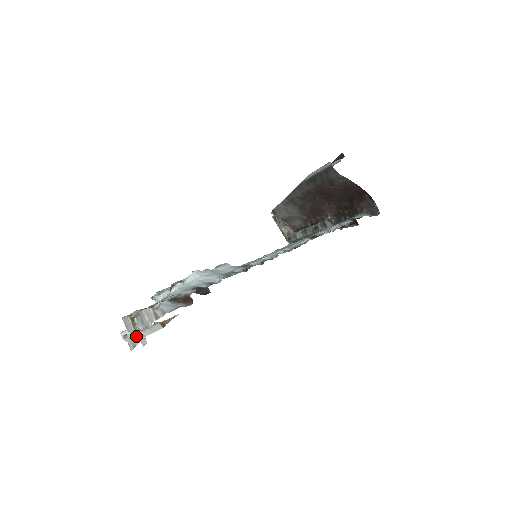
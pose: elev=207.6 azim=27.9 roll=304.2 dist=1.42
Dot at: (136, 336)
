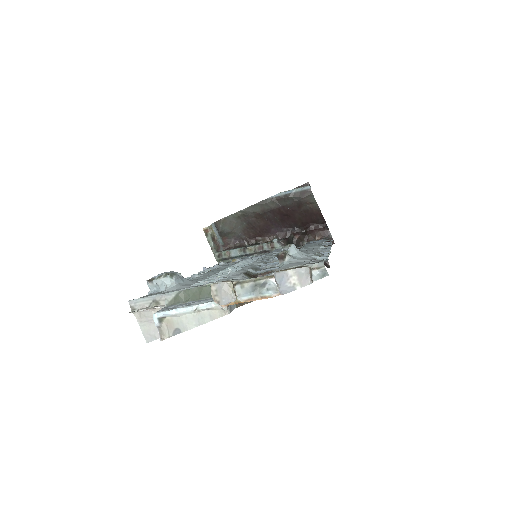
Dot at: (197, 316)
